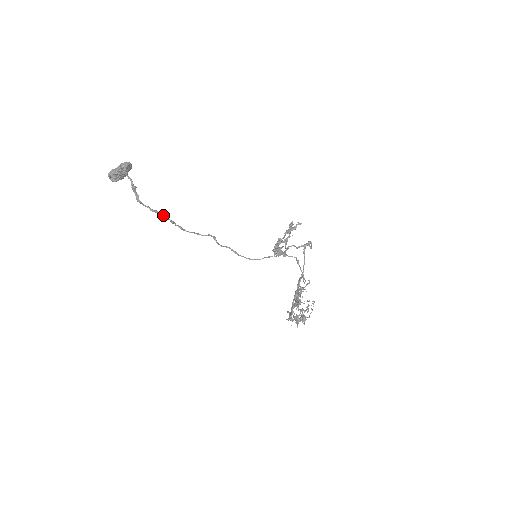
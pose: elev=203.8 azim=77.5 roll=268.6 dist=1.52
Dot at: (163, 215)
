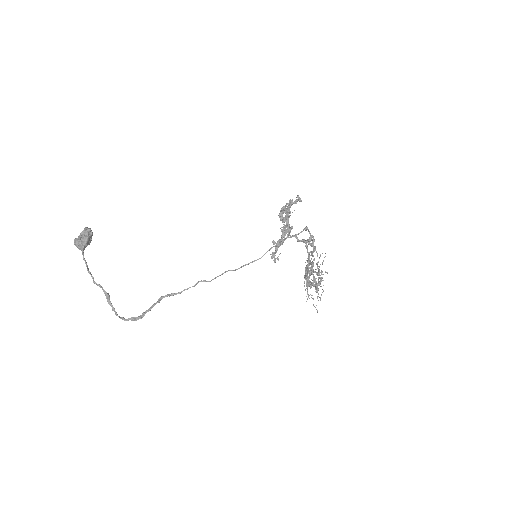
Dot at: occluded
